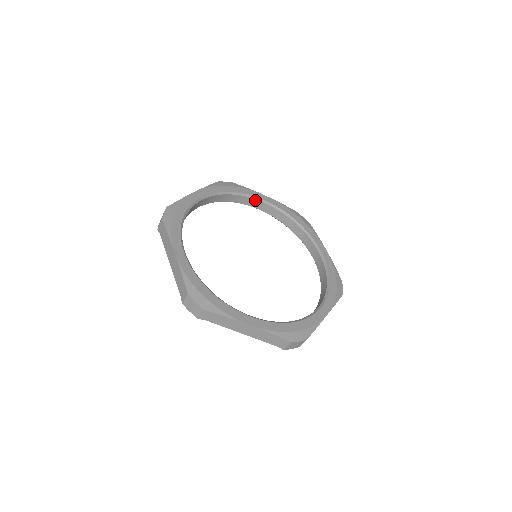
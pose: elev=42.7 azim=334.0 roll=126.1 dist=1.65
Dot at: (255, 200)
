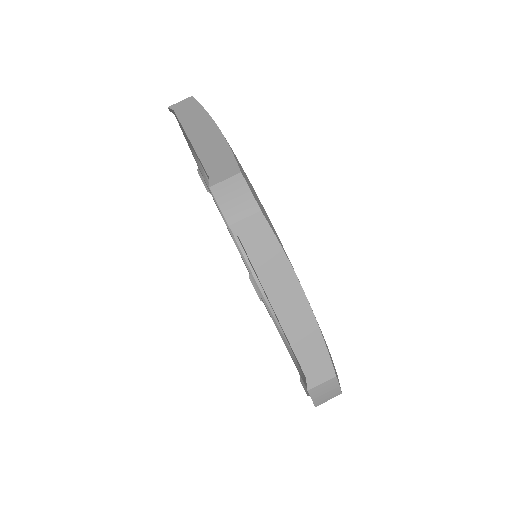
Dot at: occluded
